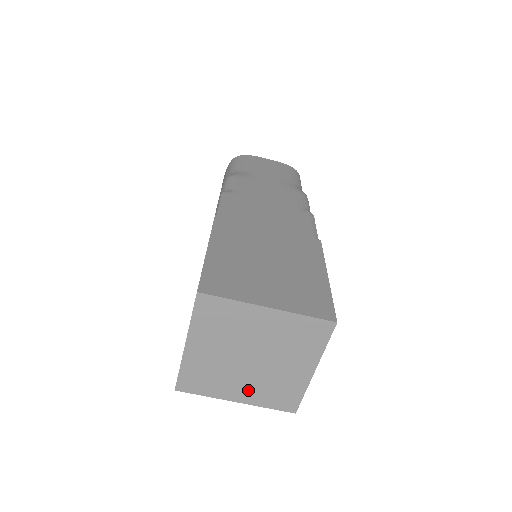
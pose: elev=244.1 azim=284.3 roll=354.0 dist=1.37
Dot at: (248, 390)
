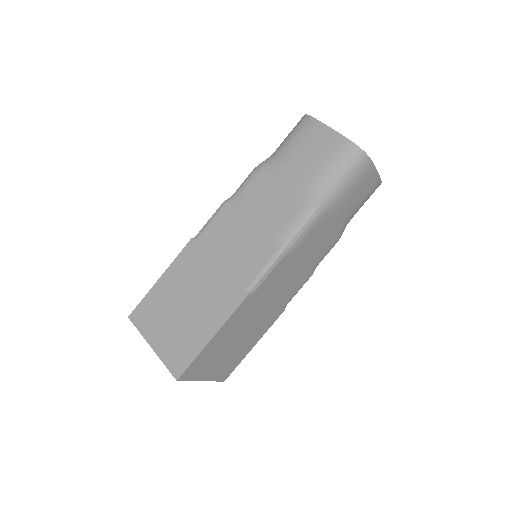
Dot at: occluded
